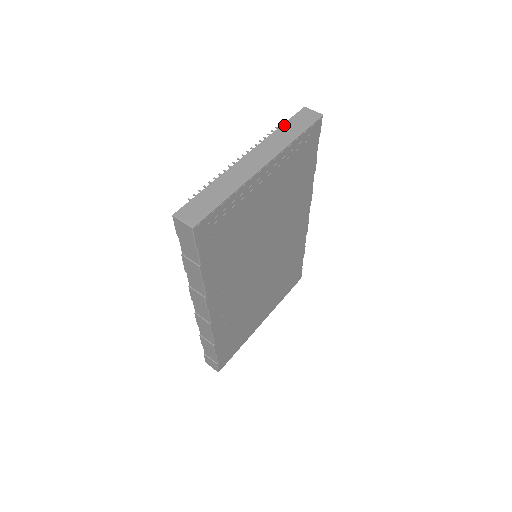
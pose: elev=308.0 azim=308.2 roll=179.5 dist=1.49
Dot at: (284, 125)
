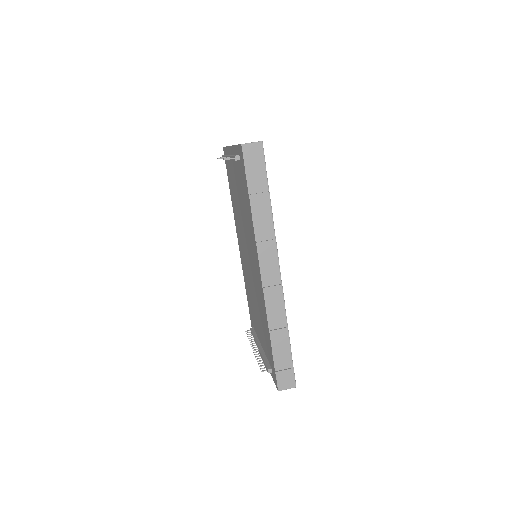
Dot at: occluded
